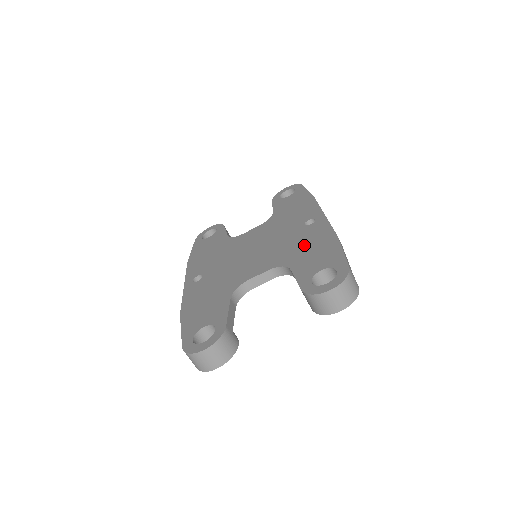
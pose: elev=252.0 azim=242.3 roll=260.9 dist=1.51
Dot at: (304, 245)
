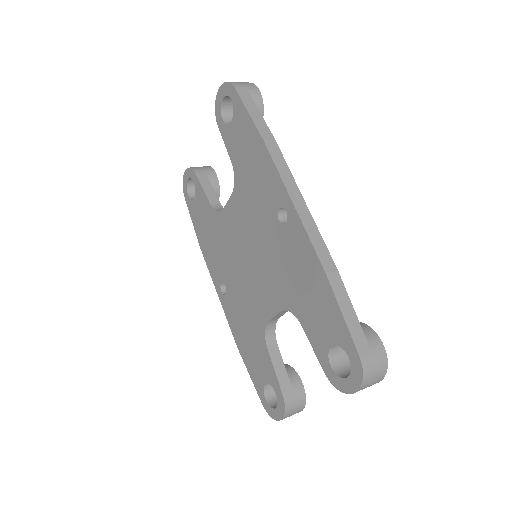
Dot at: (296, 276)
